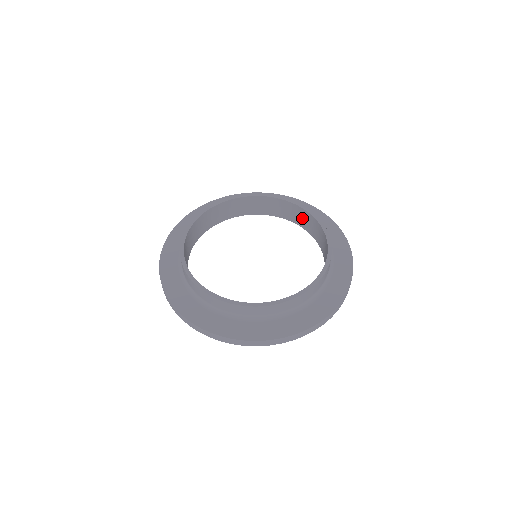
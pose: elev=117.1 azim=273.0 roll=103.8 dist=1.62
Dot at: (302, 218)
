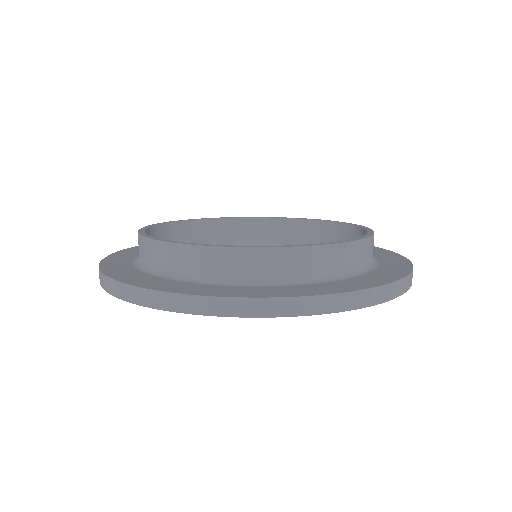
Dot at: (325, 239)
